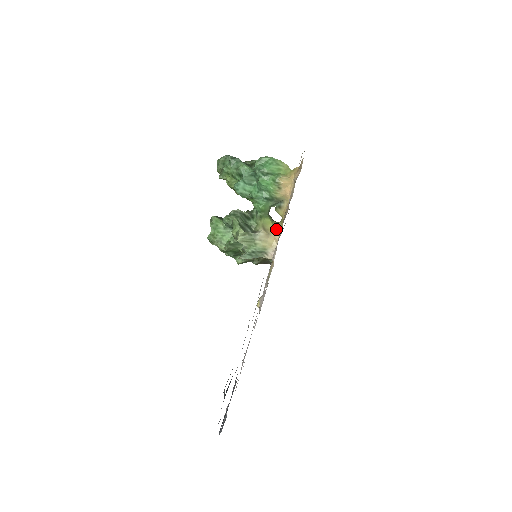
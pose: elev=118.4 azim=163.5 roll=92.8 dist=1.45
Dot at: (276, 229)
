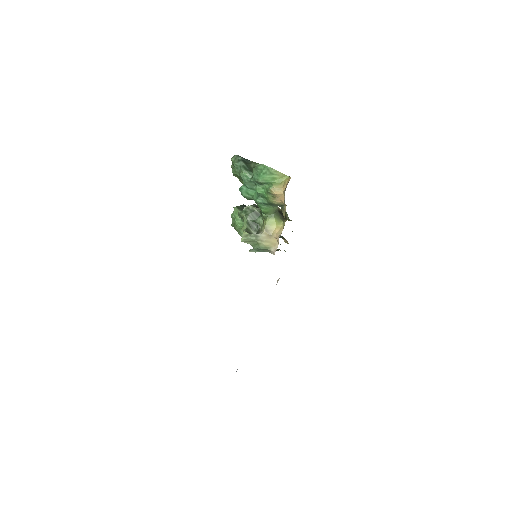
Dot at: (279, 230)
